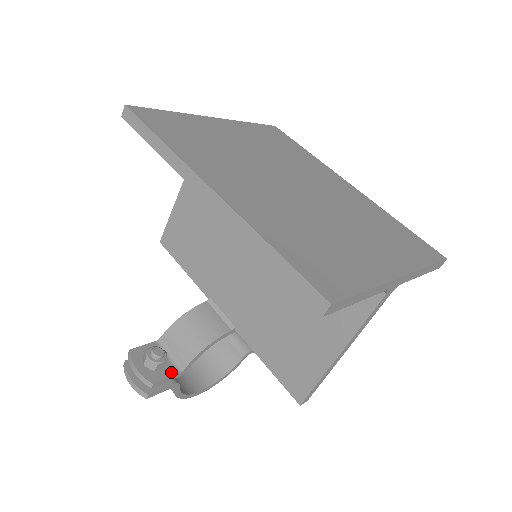
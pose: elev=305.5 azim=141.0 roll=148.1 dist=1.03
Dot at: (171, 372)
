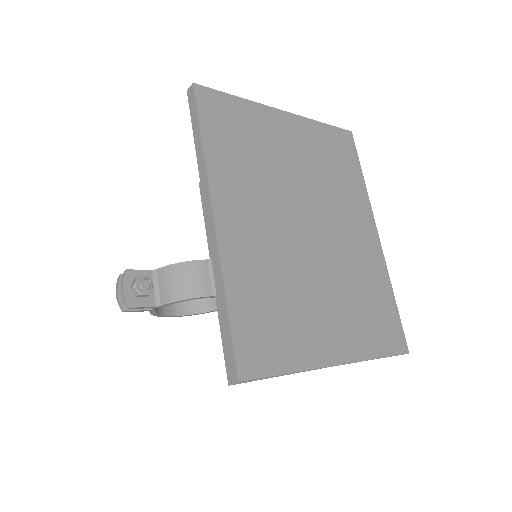
Dot at: (150, 303)
